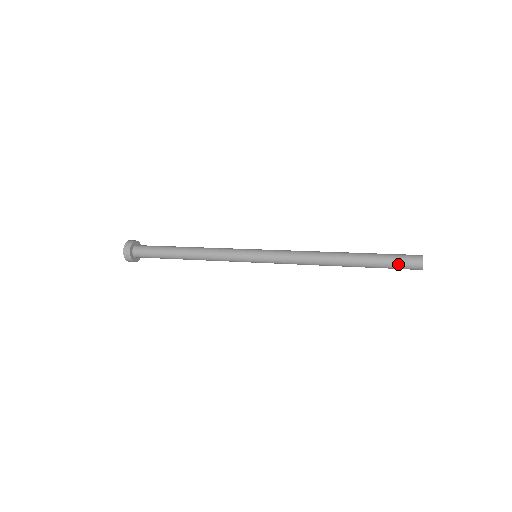
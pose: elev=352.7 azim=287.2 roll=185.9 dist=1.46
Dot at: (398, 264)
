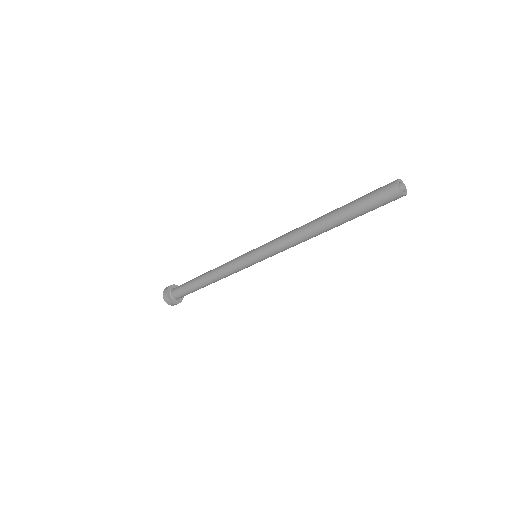
Dot at: (373, 198)
